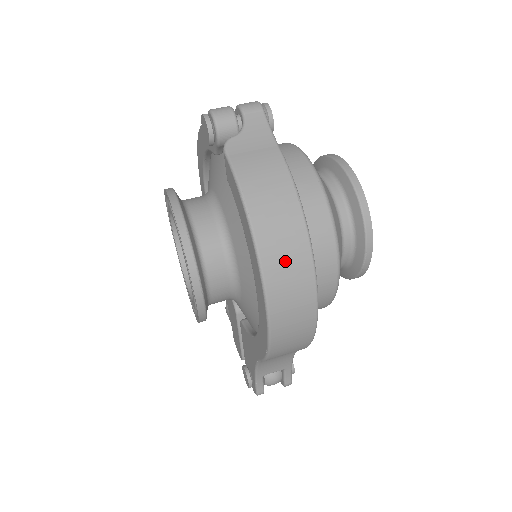
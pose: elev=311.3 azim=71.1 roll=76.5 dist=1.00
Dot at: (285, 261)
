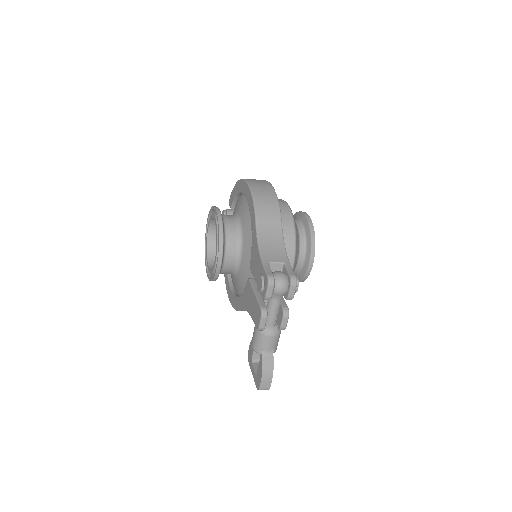
Dot at: occluded
